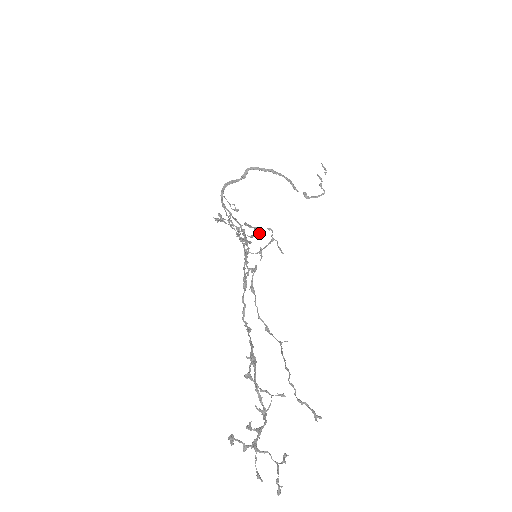
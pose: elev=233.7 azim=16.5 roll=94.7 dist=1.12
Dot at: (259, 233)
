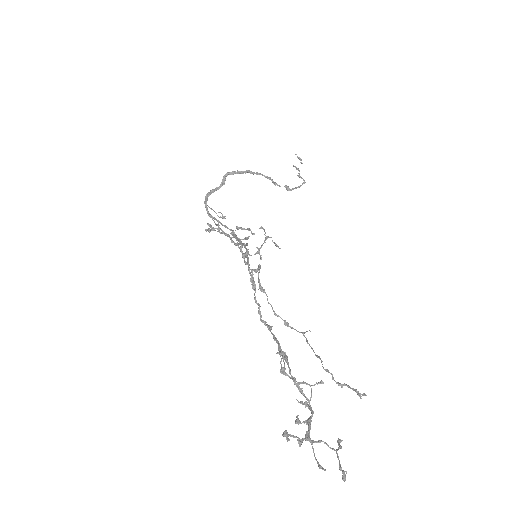
Dot at: (253, 233)
